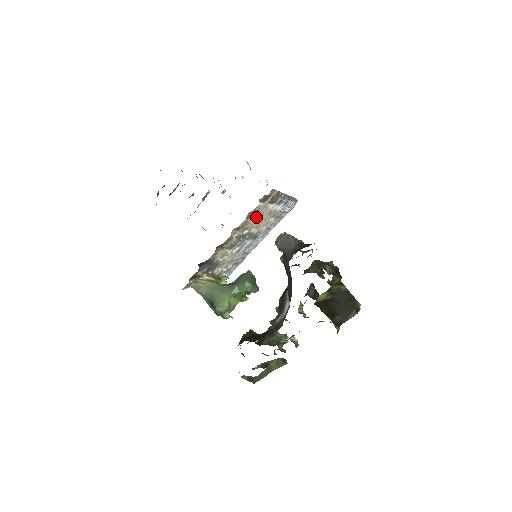
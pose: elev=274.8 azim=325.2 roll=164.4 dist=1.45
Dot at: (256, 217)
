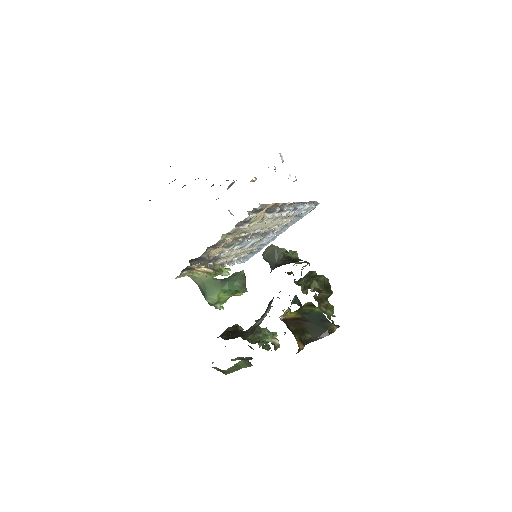
Dot at: (254, 223)
